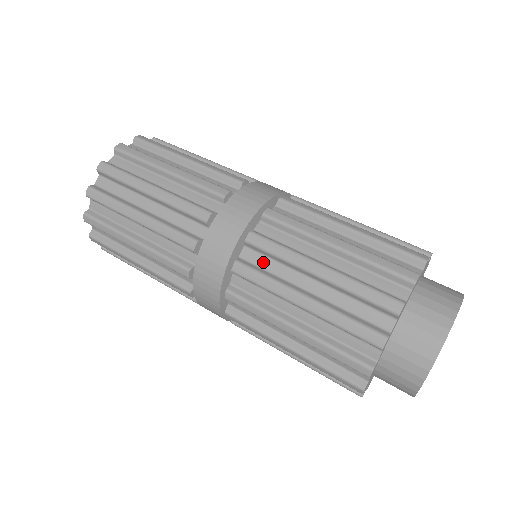
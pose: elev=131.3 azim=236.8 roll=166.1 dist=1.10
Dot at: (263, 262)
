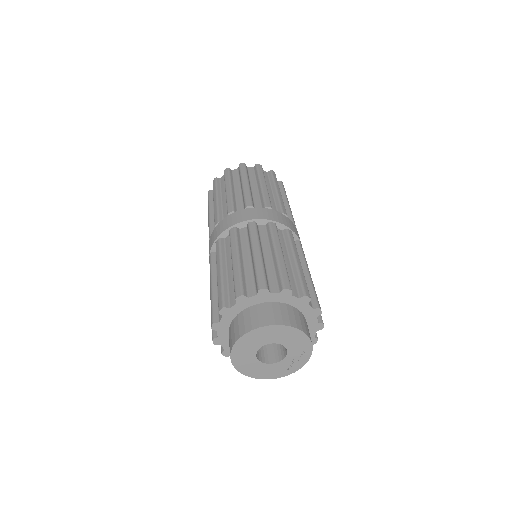
Dot at: (263, 234)
